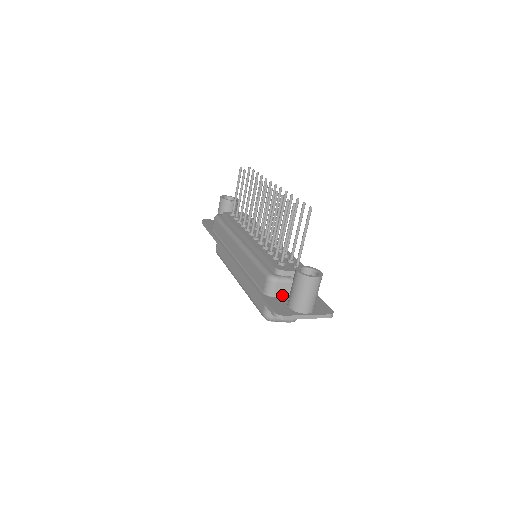
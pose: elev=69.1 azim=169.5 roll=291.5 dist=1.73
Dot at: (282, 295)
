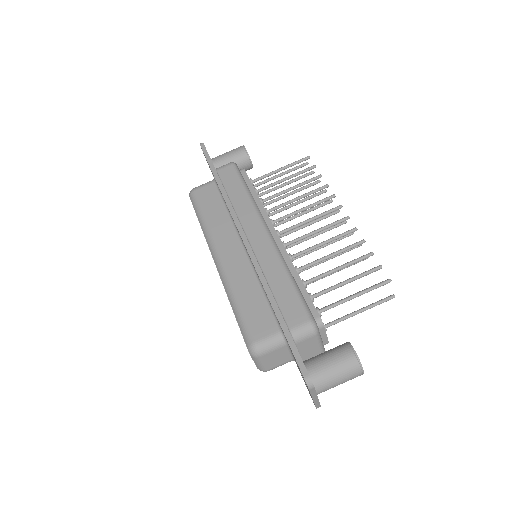
Dot at: (300, 348)
